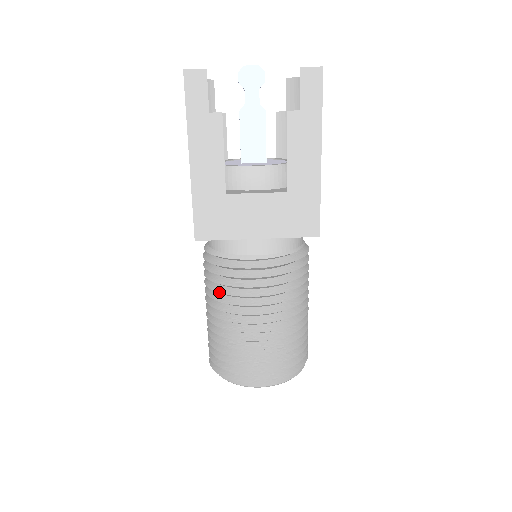
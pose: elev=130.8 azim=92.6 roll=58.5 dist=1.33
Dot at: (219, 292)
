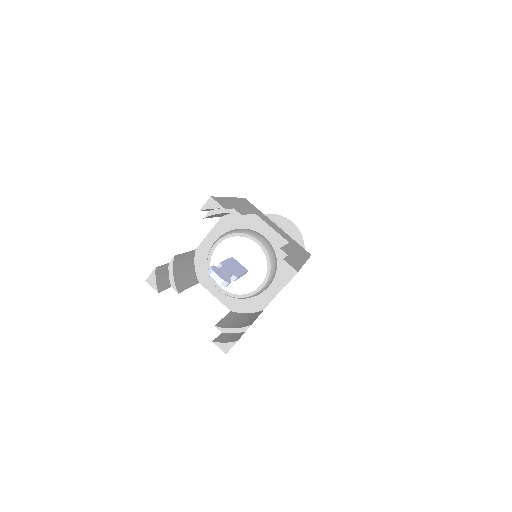
Dot at: occluded
